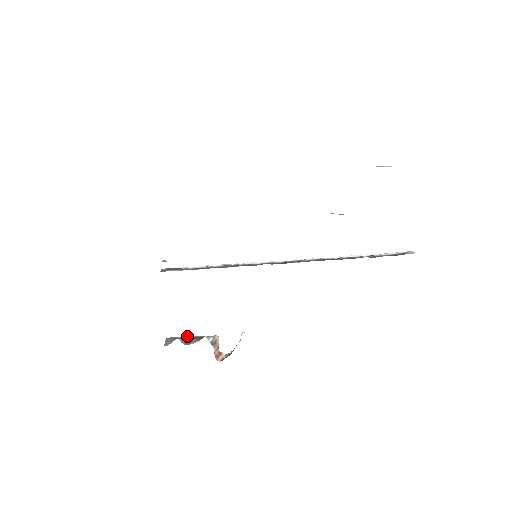
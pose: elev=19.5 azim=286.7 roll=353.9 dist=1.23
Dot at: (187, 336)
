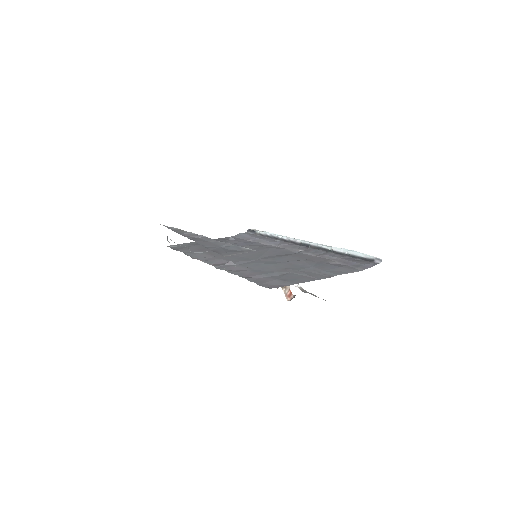
Dot at: occluded
